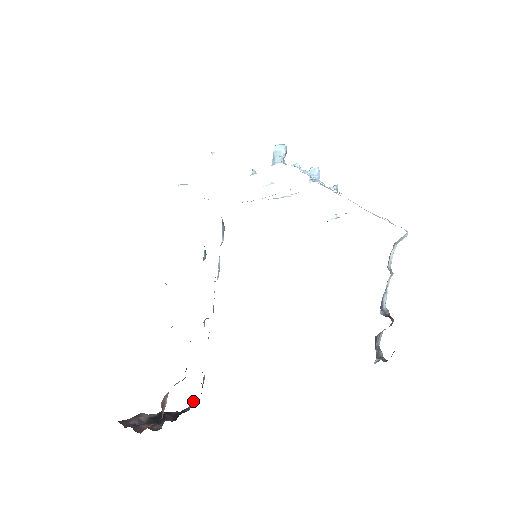
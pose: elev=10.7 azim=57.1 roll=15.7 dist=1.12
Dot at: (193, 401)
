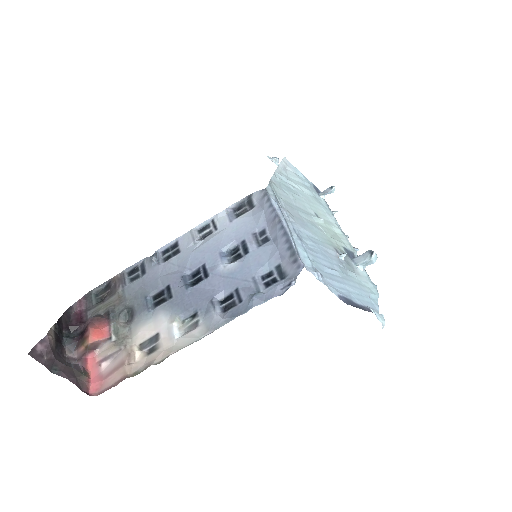
Dot at: (85, 307)
